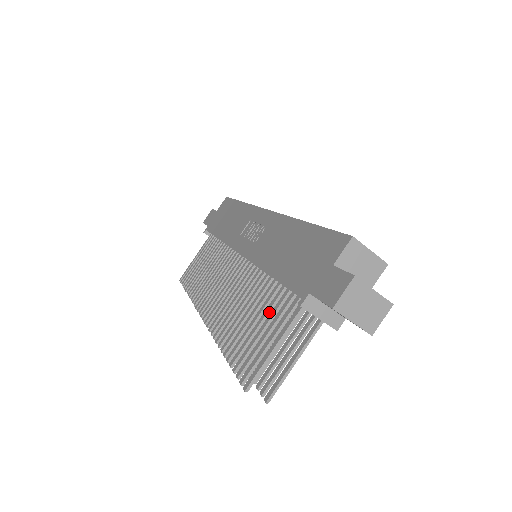
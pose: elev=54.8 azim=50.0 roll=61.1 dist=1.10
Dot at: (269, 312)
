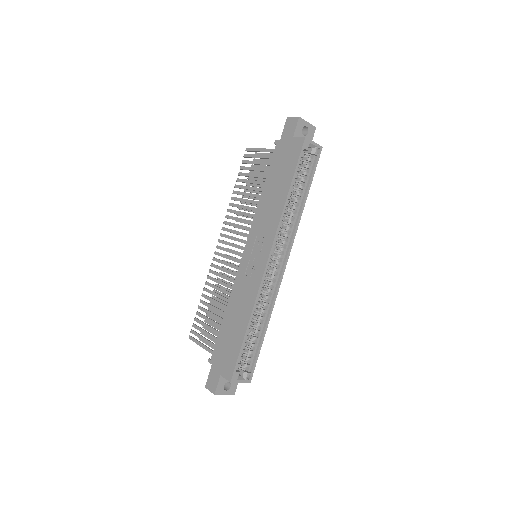
Dot at: (215, 325)
